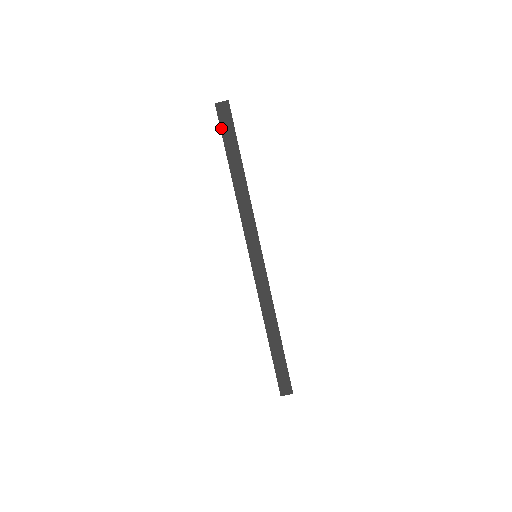
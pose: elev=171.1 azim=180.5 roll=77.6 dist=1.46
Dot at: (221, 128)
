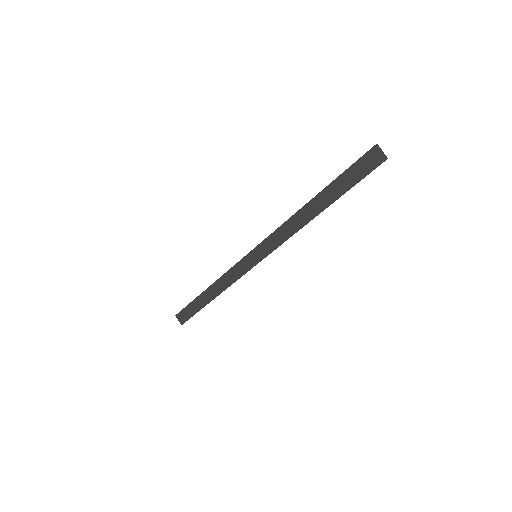
Dot at: (353, 165)
